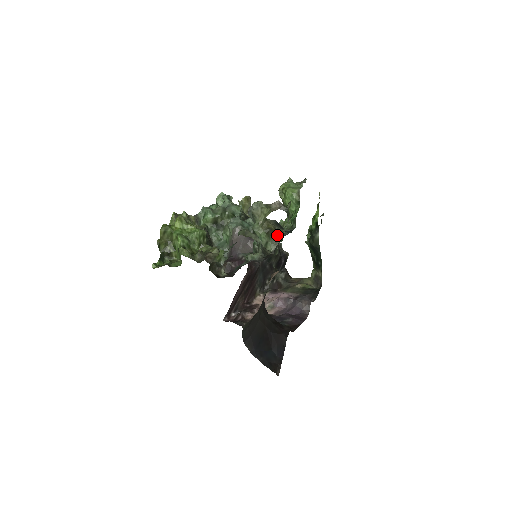
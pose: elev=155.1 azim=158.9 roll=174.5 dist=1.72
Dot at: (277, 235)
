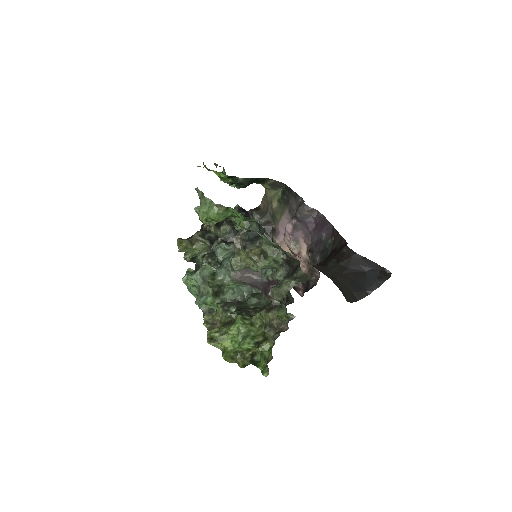
Dot at: (267, 247)
